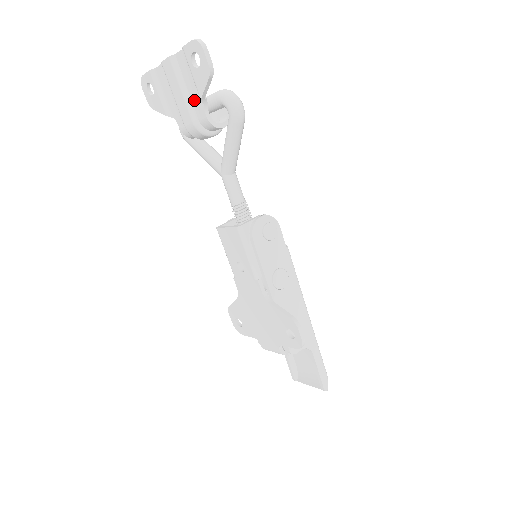
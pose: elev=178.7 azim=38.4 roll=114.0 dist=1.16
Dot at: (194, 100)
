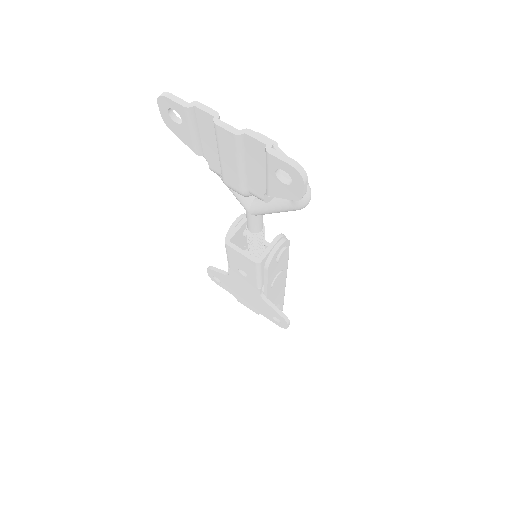
Dot at: (252, 178)
